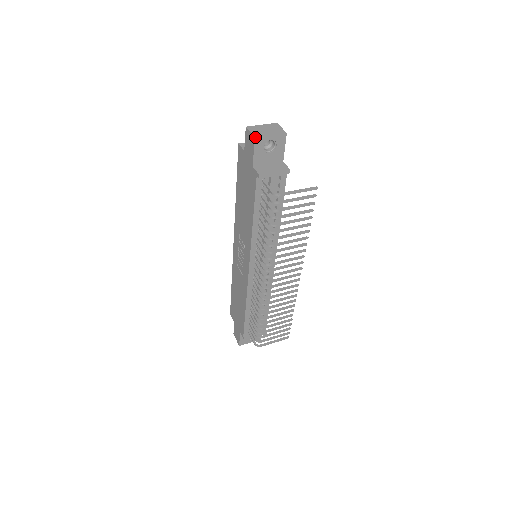
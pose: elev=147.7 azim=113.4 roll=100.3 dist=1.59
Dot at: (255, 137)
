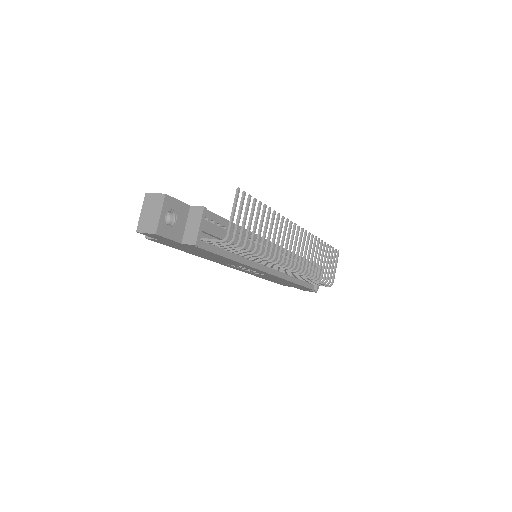
Dot at: (155, 234)
